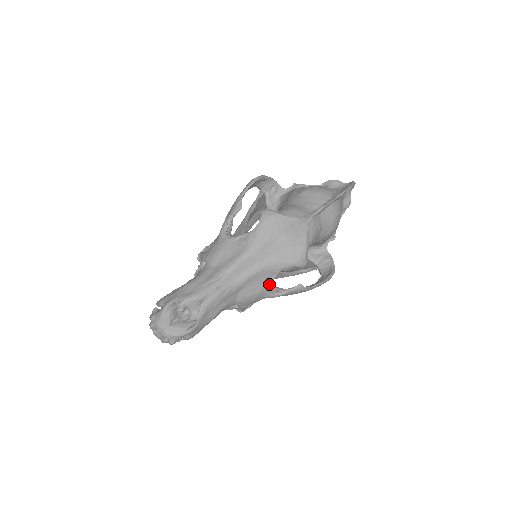
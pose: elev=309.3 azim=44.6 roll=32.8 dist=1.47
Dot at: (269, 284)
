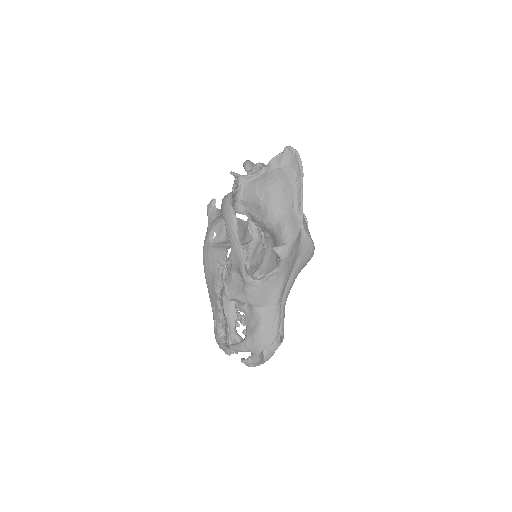
Dot at: occluded
